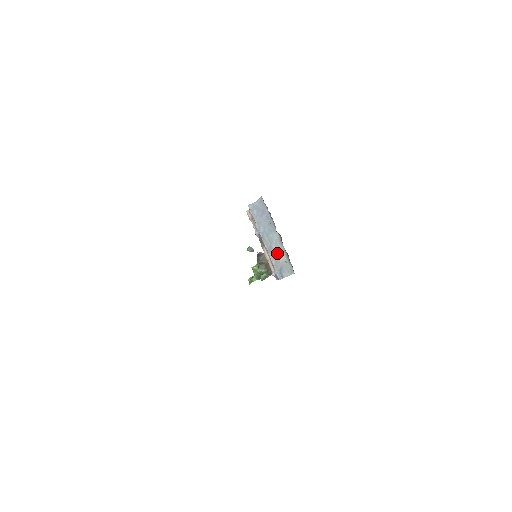
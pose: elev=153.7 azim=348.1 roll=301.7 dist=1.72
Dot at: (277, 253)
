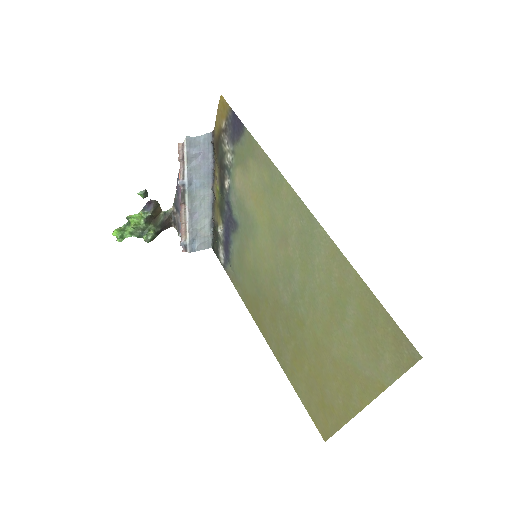
Dot at: (200, 218)
